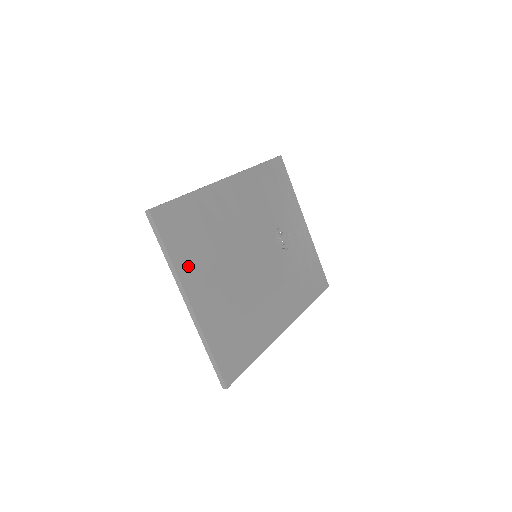
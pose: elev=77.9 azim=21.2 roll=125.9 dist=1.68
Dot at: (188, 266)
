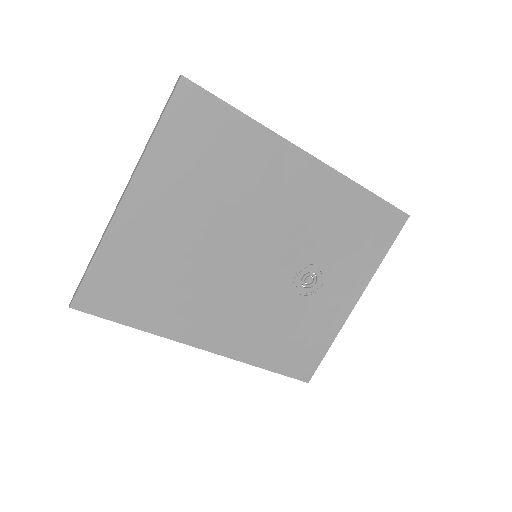
Dot at: (163, 168)
